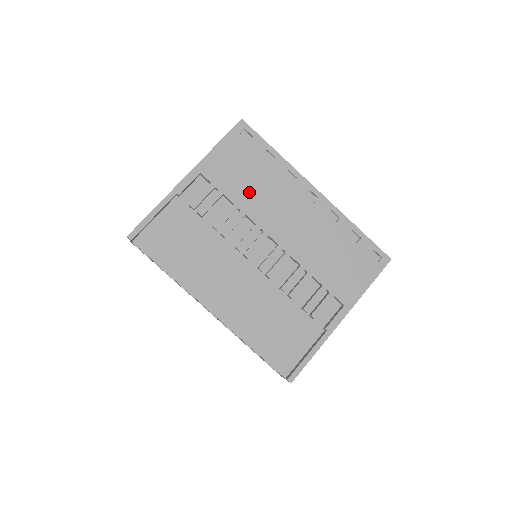
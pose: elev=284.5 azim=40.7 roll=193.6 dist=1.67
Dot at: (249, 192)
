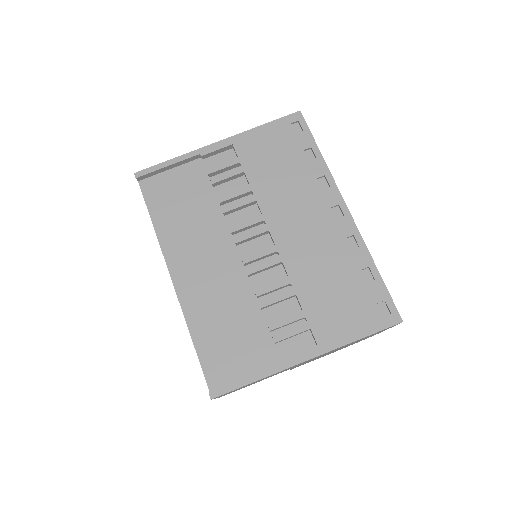
Dot at: (271, 180)
